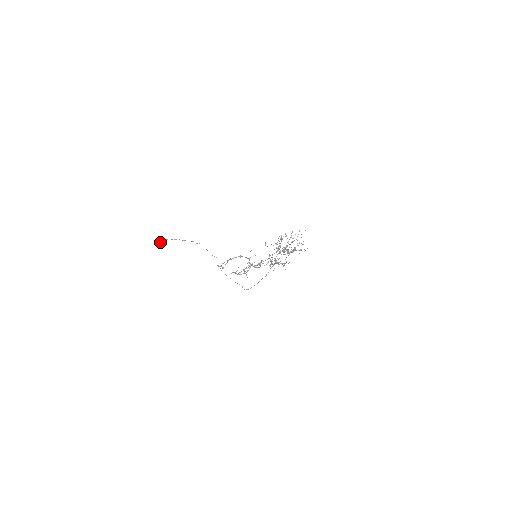
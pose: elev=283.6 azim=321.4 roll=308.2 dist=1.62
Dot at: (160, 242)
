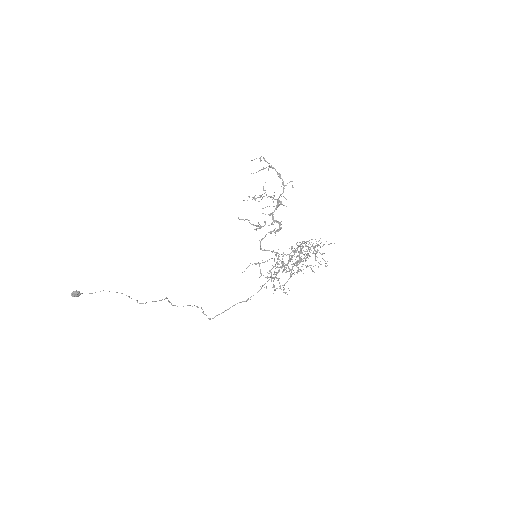
Dot at: (75, 293)
